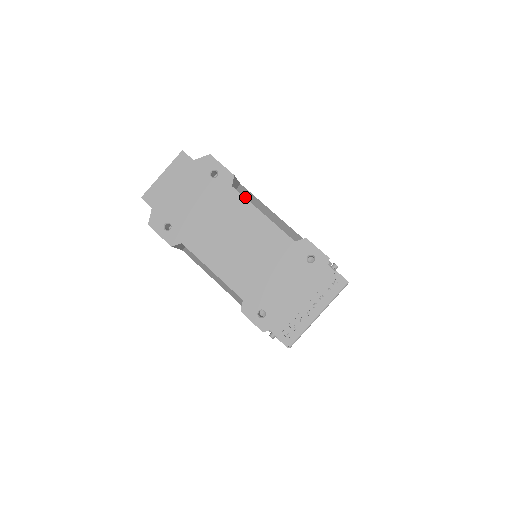
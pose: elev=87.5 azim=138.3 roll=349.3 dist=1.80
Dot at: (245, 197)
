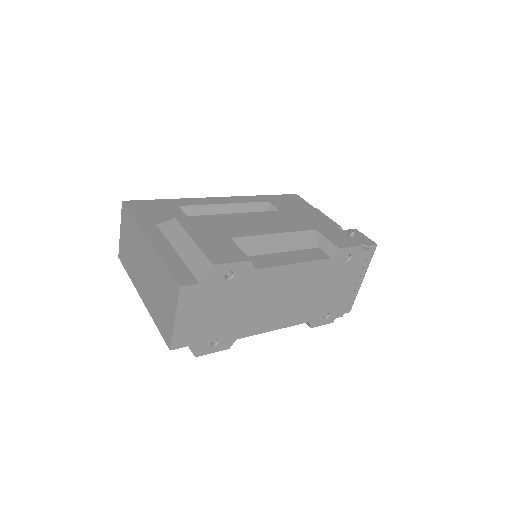
Dot at: (254, 253)
